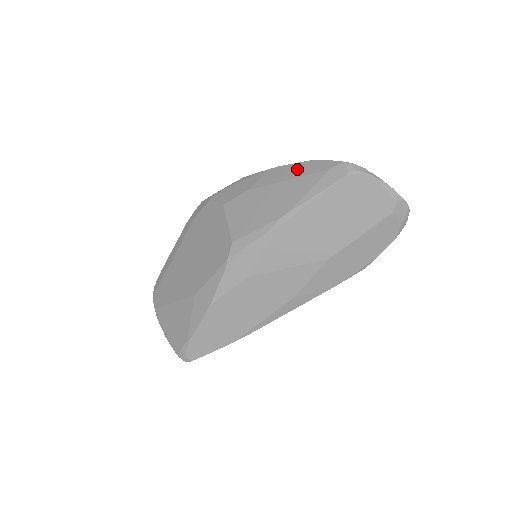
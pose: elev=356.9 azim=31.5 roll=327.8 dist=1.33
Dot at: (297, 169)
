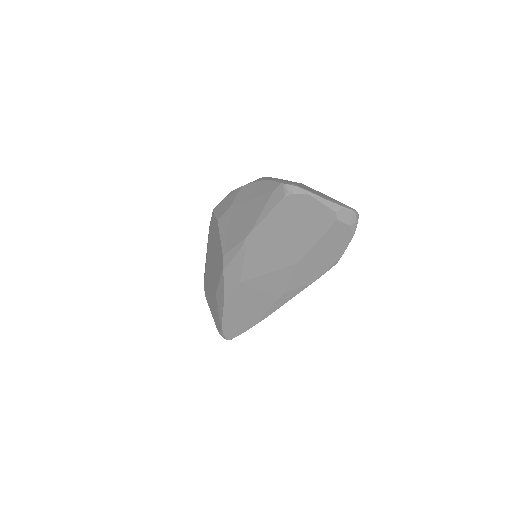
Dot at: (256, 188)
